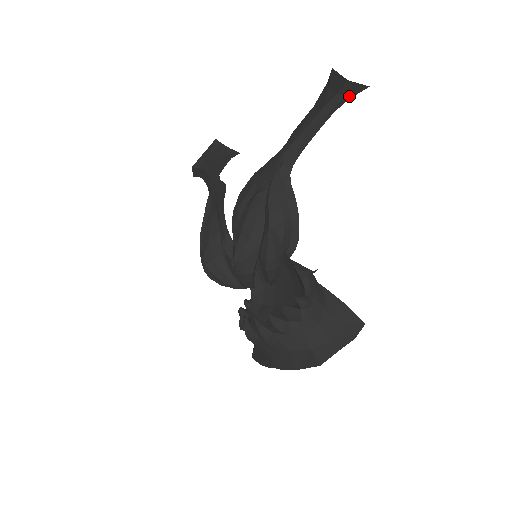
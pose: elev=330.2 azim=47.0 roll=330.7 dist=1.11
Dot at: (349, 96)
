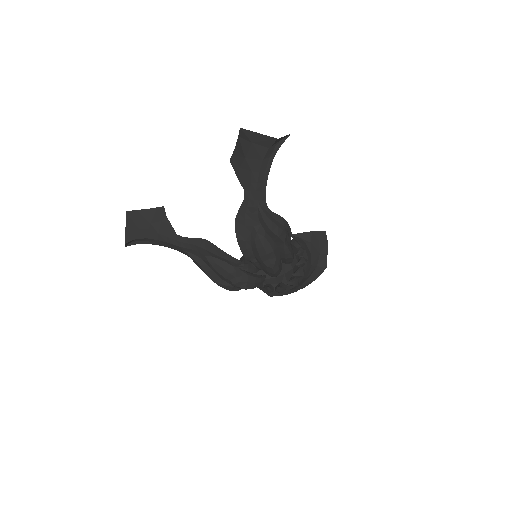
Dot at: (279, 144)
